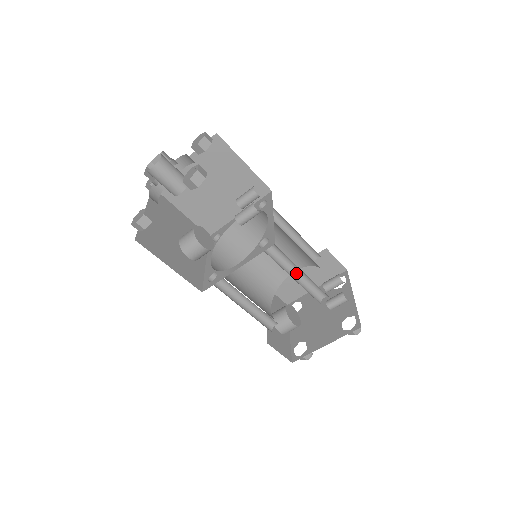
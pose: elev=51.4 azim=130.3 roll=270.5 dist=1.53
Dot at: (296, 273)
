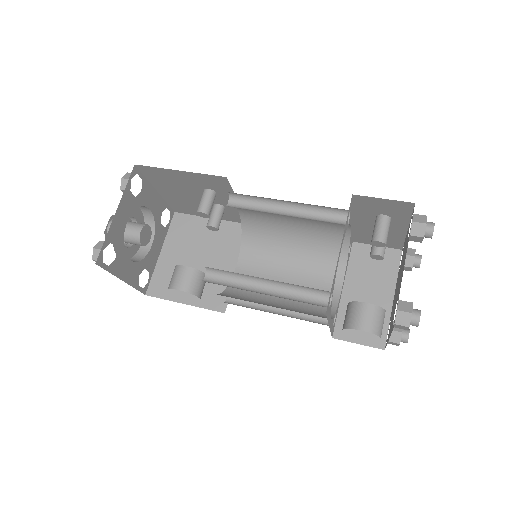
Dot at: (289, 215)
